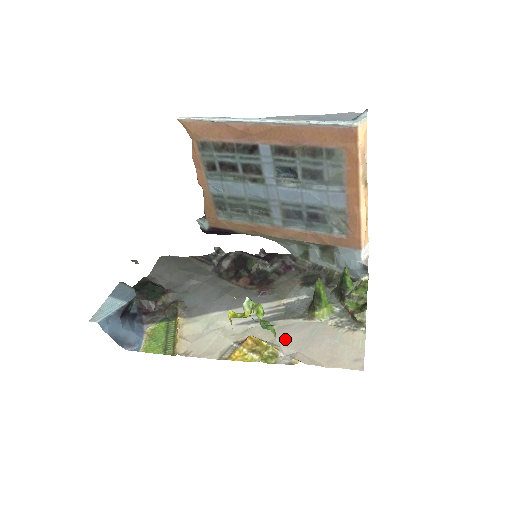
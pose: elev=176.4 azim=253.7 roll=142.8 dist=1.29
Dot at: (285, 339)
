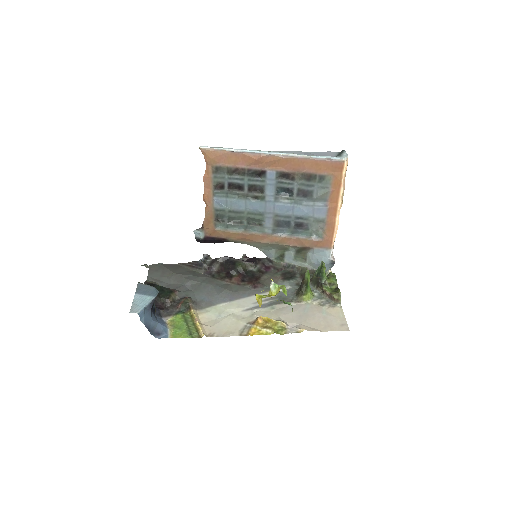
Dot at: (287, 317)
